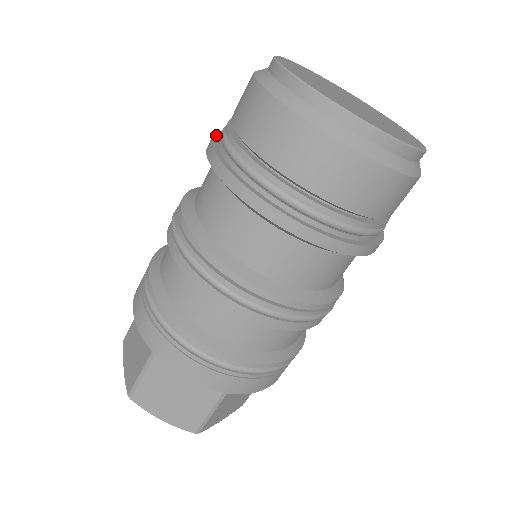
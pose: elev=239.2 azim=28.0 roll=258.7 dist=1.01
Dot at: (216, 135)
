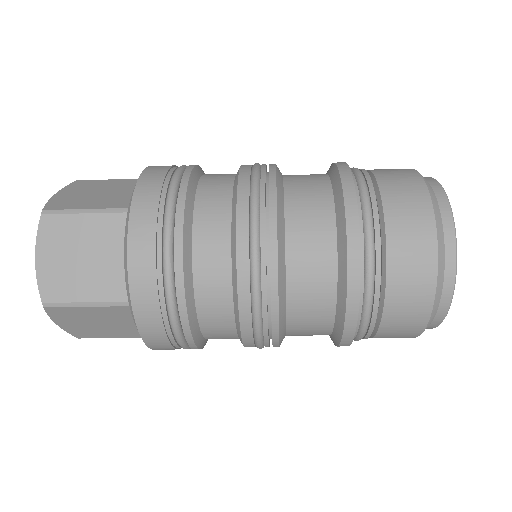
Dot at: (357, 204)
